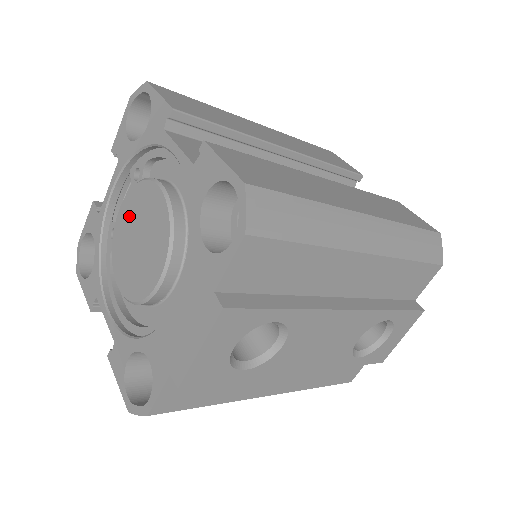
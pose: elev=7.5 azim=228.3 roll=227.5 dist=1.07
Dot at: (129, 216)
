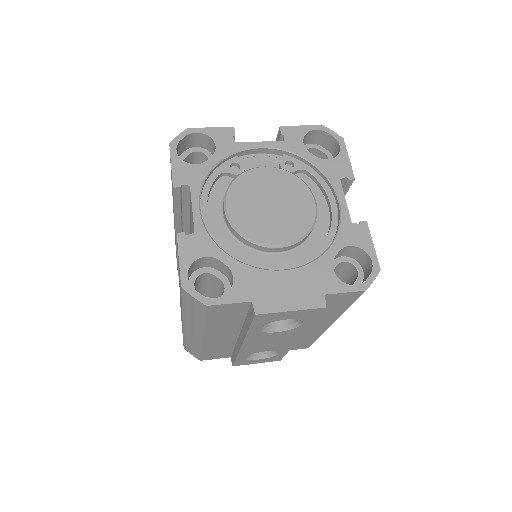
Dot at: (272, 182)
